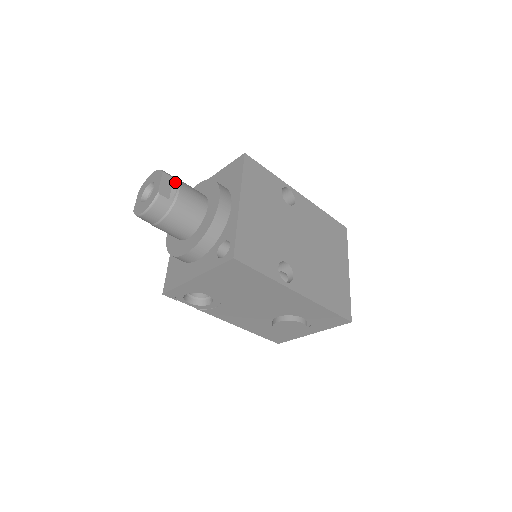
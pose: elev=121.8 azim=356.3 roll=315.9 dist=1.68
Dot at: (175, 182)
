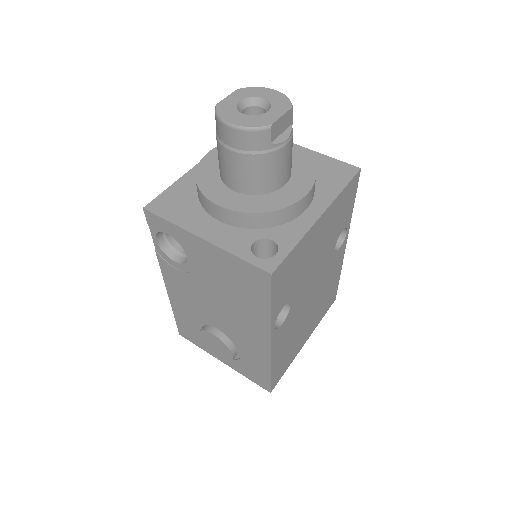
Dot at: (291, 130)
